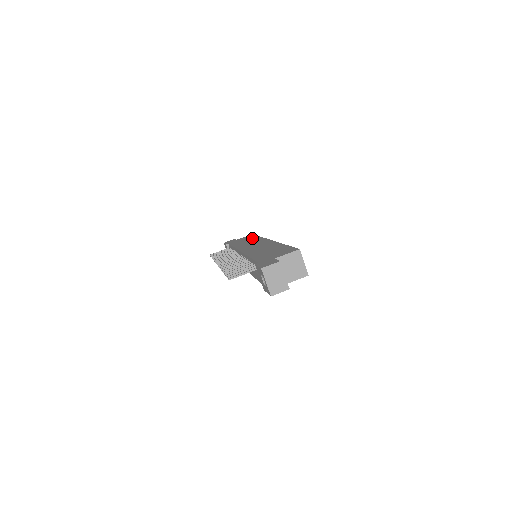
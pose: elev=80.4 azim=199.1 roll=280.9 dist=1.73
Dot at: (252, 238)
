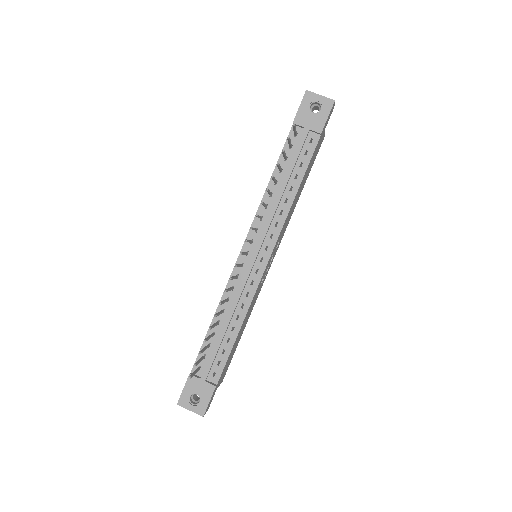
Dot at: occluded
